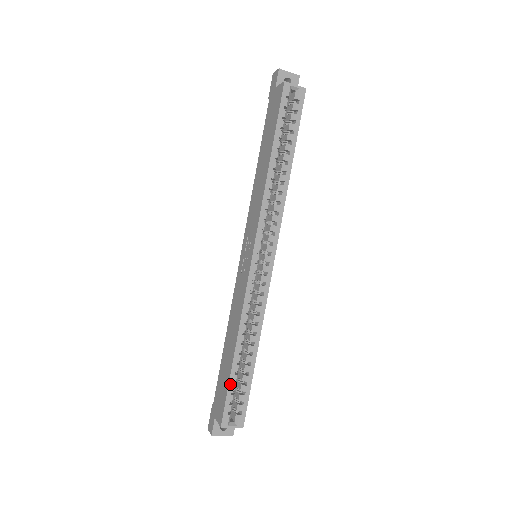
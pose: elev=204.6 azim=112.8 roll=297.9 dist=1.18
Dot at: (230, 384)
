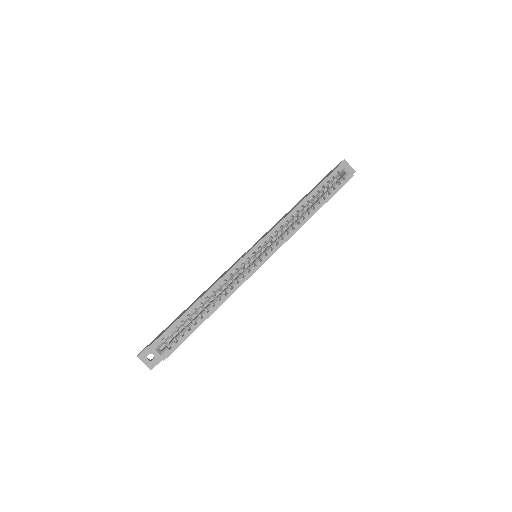
Dot at: (179, 320)
